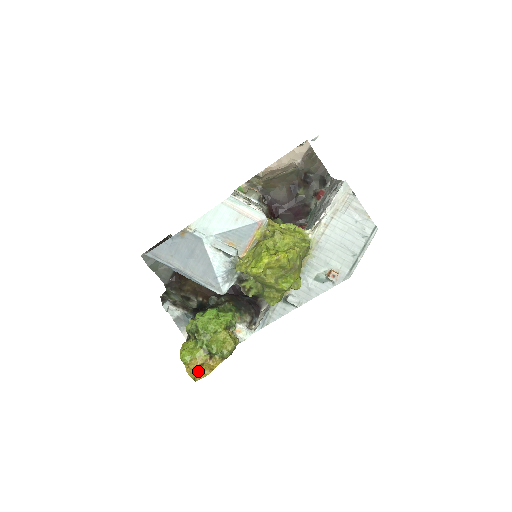
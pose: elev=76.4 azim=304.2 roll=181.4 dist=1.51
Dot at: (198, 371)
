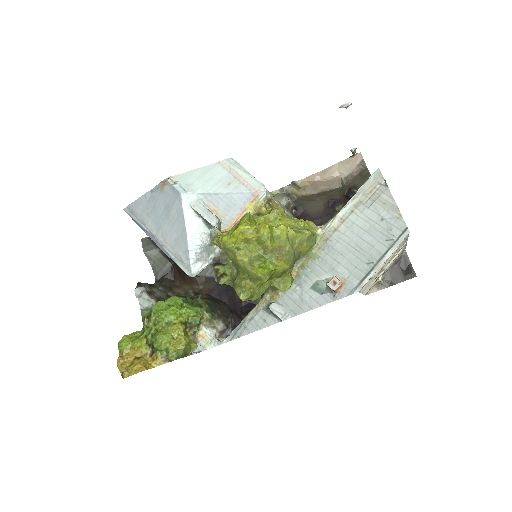
Dot at: (130, 365)
